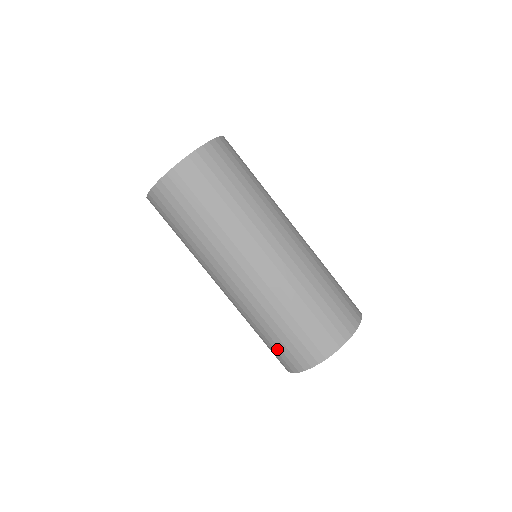
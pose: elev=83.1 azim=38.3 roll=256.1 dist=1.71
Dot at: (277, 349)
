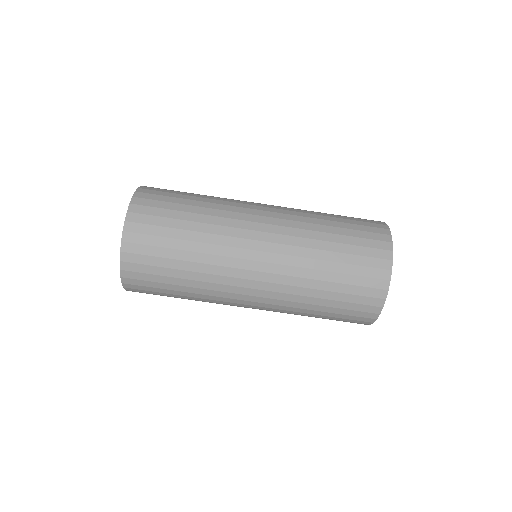
Dot at: (346, 306)
